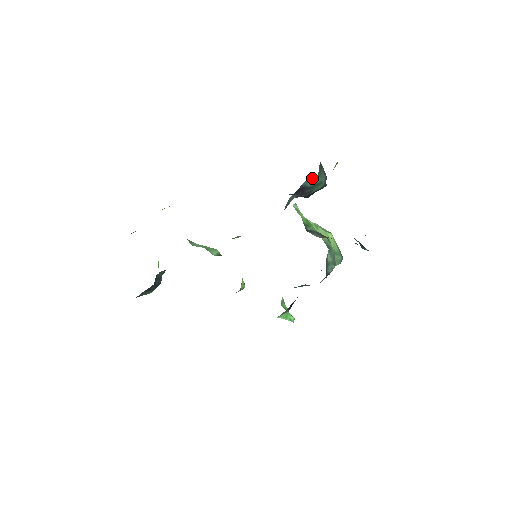
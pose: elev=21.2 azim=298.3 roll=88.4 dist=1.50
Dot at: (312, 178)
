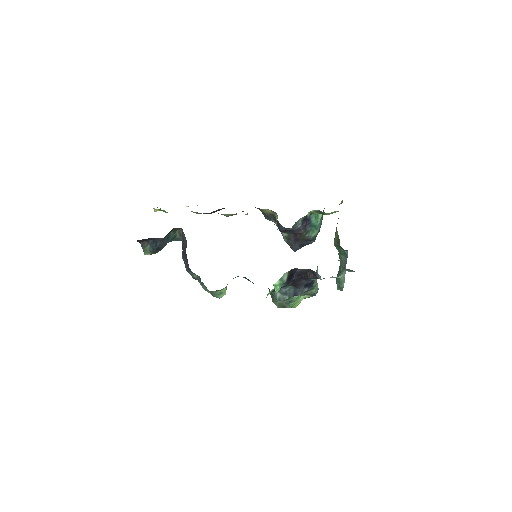
Dot at: occluded
